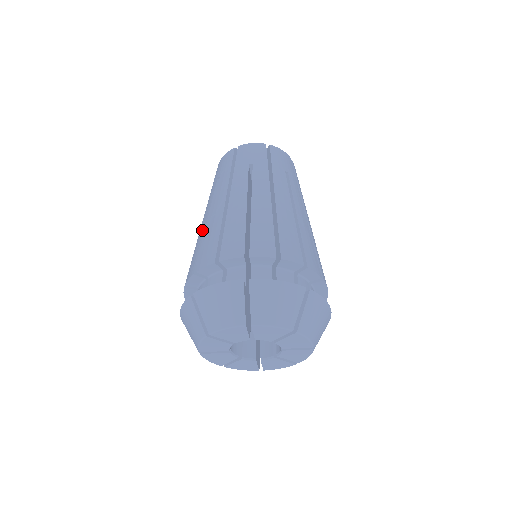
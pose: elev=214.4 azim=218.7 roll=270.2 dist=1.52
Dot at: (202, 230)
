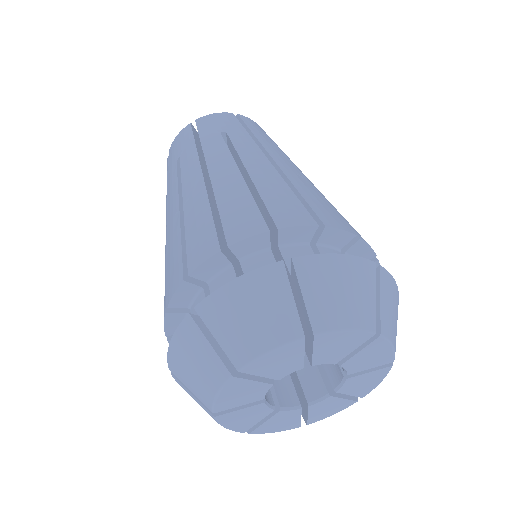
Dot at: (174, 224)
